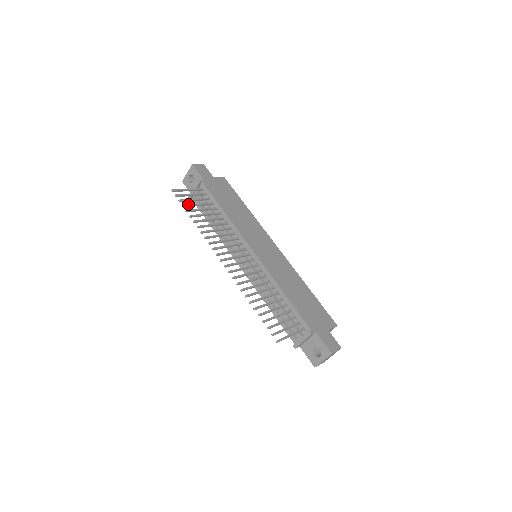
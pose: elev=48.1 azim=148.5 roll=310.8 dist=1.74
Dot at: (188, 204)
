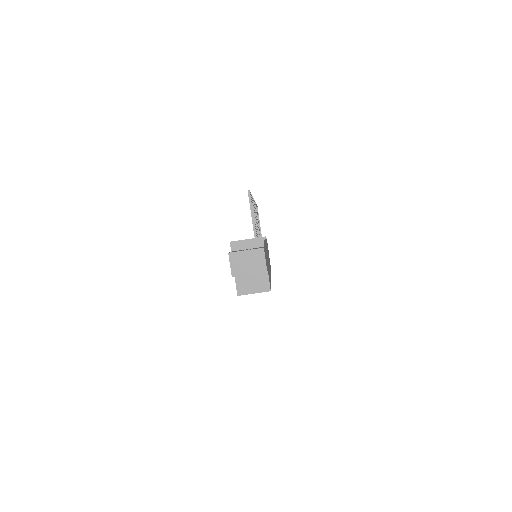
Dot at: occluded
